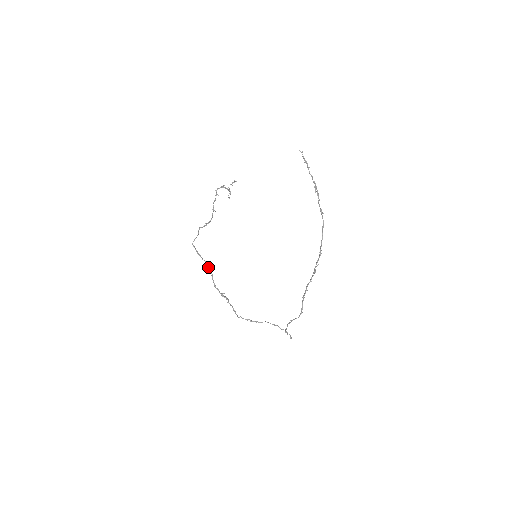
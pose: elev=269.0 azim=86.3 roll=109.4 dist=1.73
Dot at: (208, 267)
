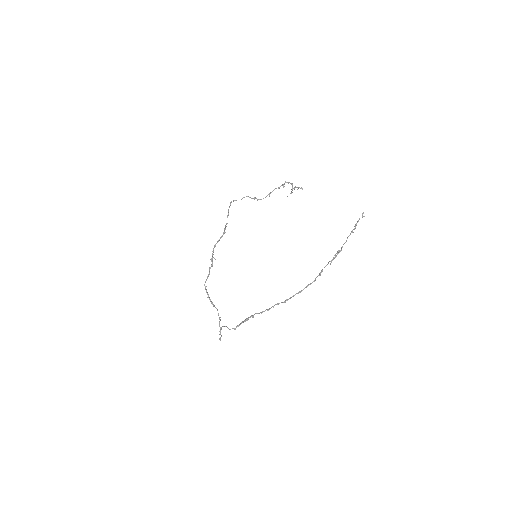
Dot at: (224, 229)
